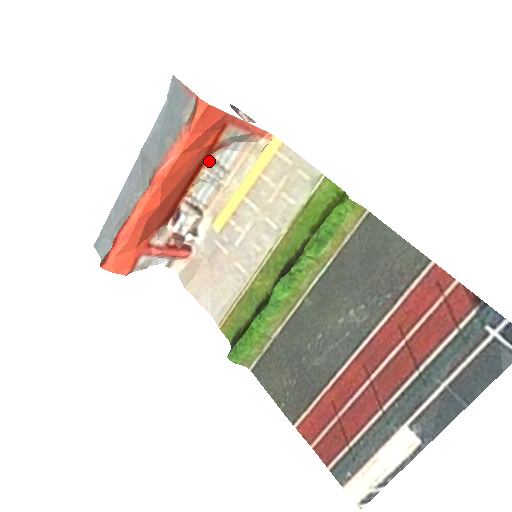
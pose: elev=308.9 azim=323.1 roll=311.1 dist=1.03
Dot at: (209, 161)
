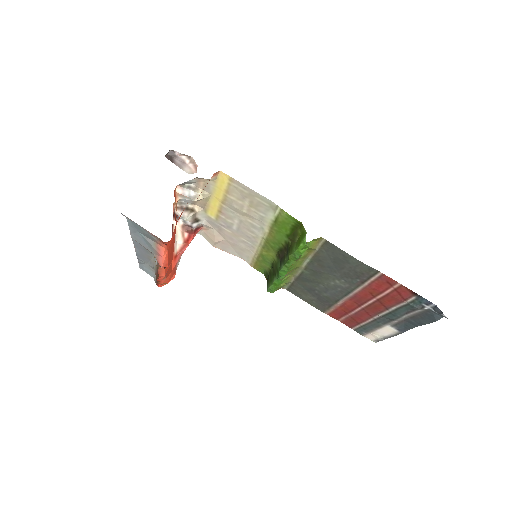
Dot at: (176, 188)
